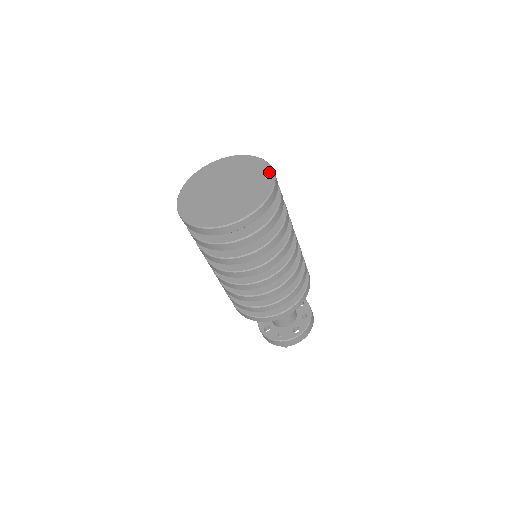
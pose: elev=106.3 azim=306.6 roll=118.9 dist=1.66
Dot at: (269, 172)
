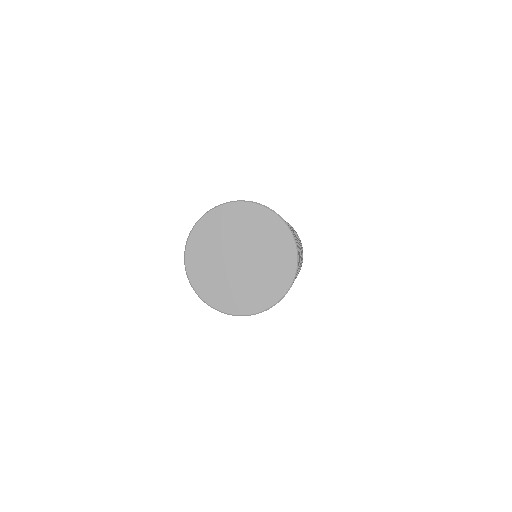
Dot at: (284, 230)
